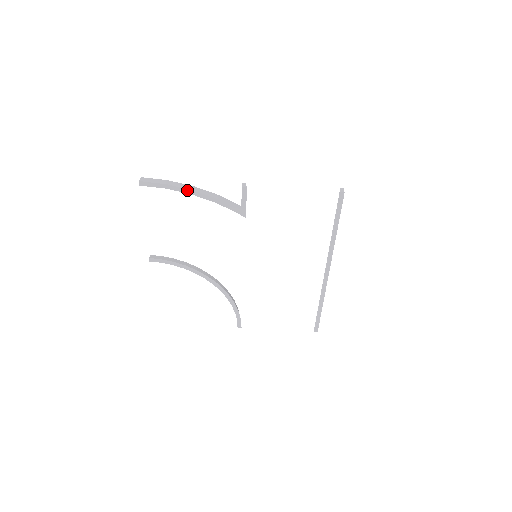
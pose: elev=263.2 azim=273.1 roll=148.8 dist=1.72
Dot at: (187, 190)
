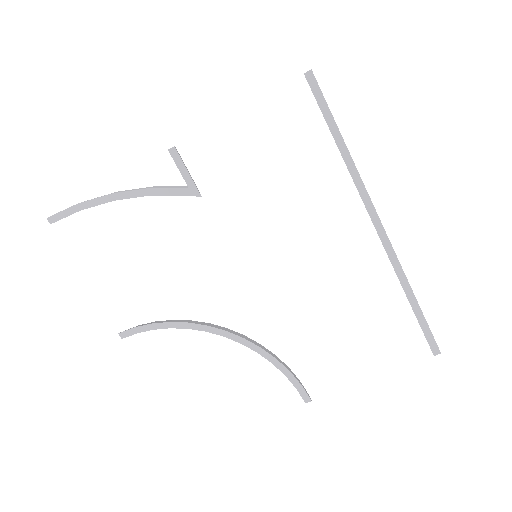
Dot at: (106, 197)
